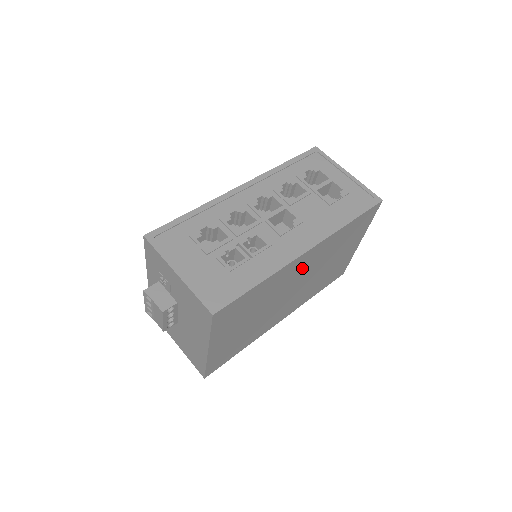
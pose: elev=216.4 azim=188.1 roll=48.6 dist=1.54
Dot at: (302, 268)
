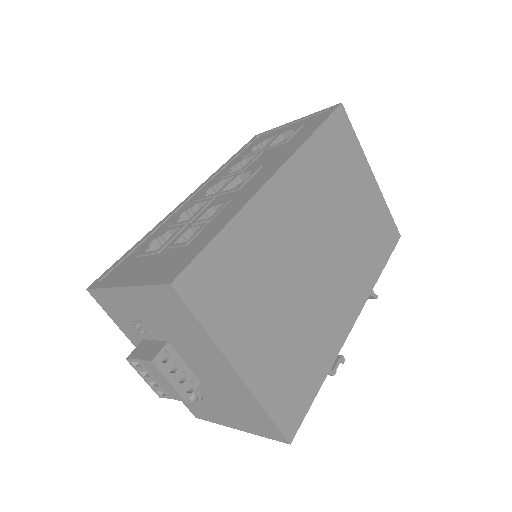
Dot at: (296, 210)
